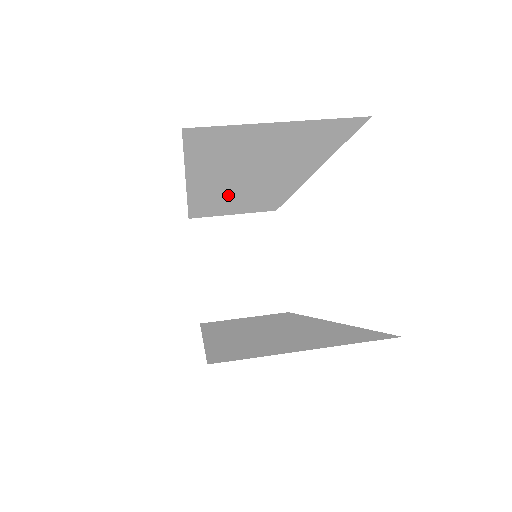
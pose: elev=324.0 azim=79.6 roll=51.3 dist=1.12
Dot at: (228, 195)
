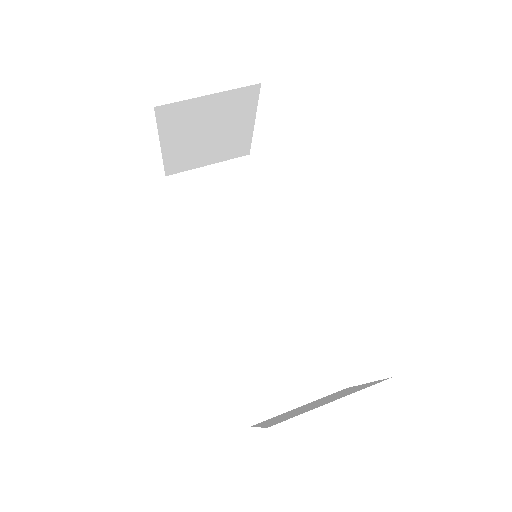
Dot at: occluded
